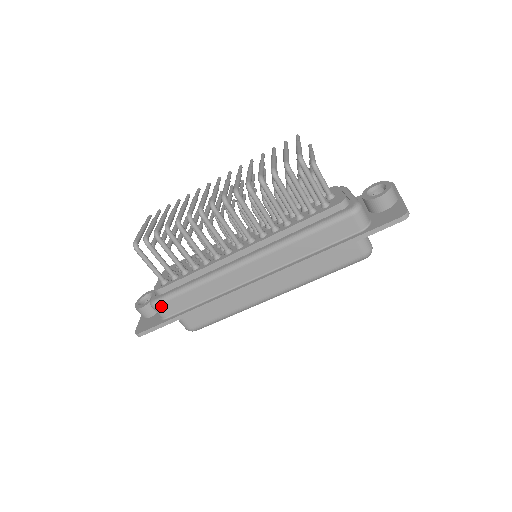
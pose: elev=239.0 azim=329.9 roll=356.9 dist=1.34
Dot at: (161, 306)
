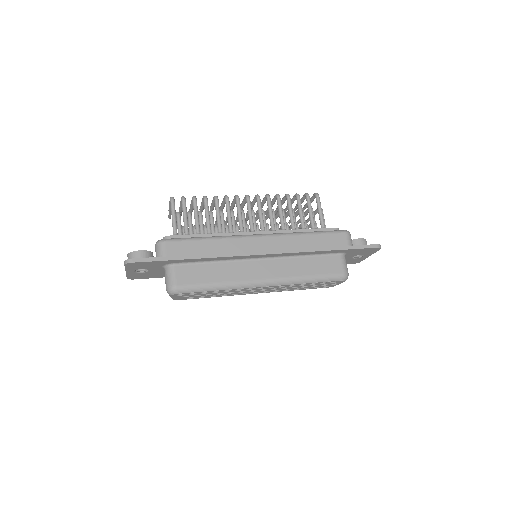
Dot at: (169, 244)
